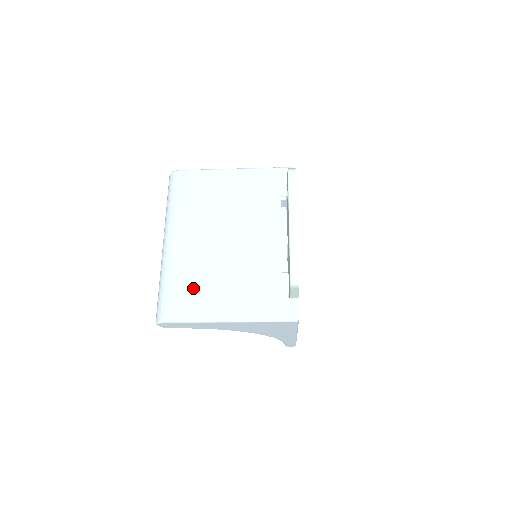
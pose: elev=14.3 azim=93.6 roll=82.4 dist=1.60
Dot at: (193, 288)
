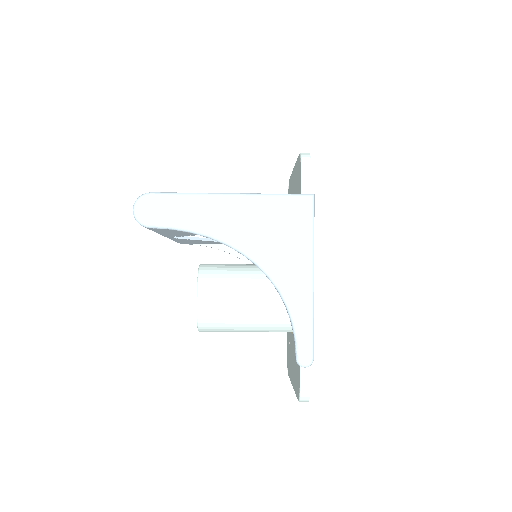
Dot at: occluded
